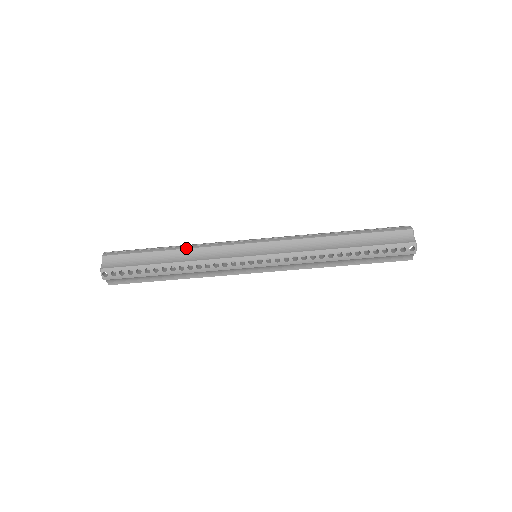
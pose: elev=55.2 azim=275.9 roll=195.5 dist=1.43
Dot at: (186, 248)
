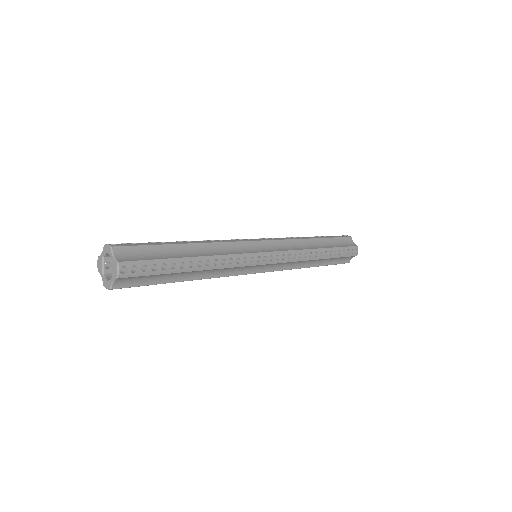
Dot at: (212, 269)
